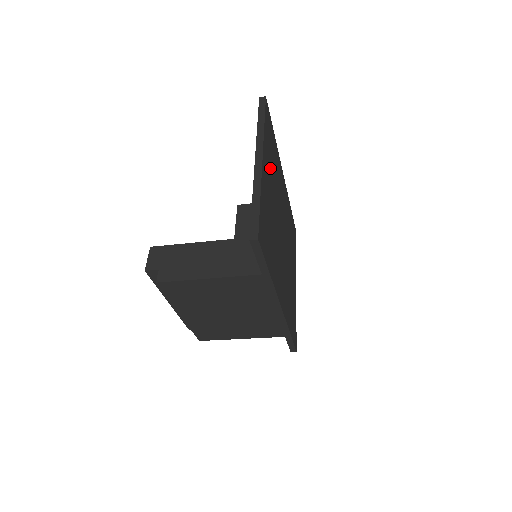
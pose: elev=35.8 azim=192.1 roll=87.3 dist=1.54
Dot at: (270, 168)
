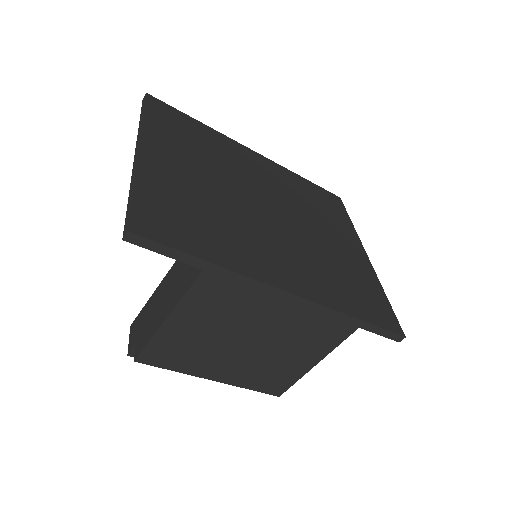
Dot at: (184, 152)
